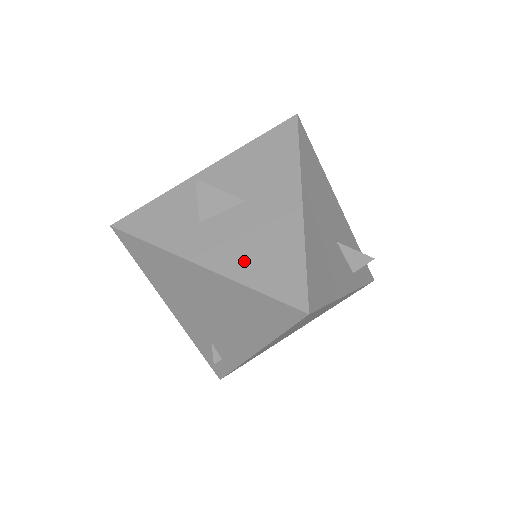
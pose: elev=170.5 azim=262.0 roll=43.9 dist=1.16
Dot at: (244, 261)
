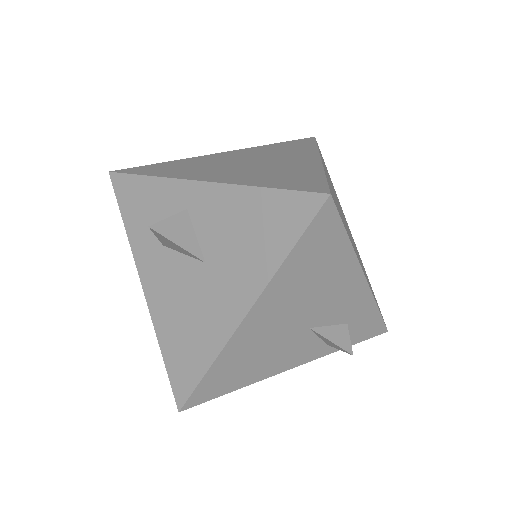
Dot at: (169, 322)
